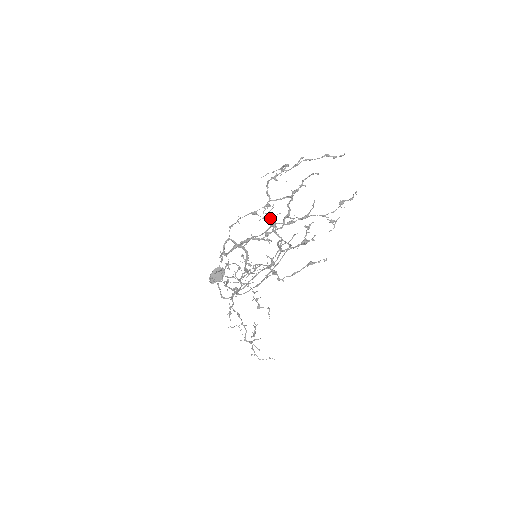
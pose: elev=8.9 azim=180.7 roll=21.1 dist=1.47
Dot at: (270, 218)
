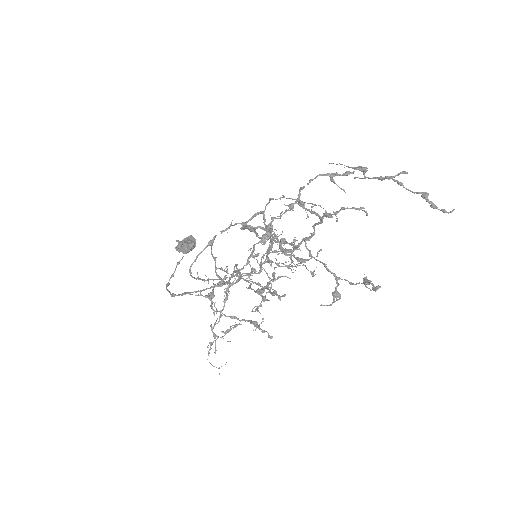
Dot at: (266, 226)
